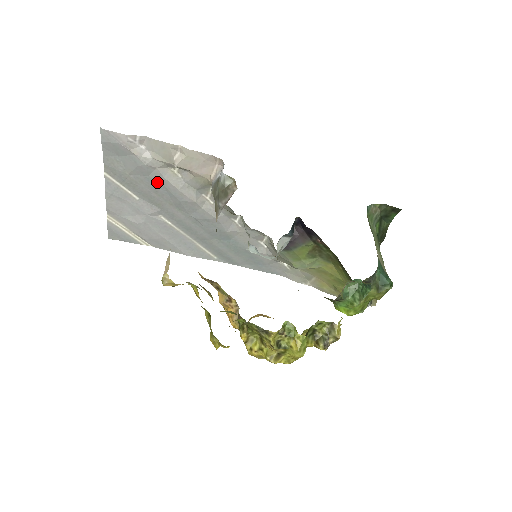
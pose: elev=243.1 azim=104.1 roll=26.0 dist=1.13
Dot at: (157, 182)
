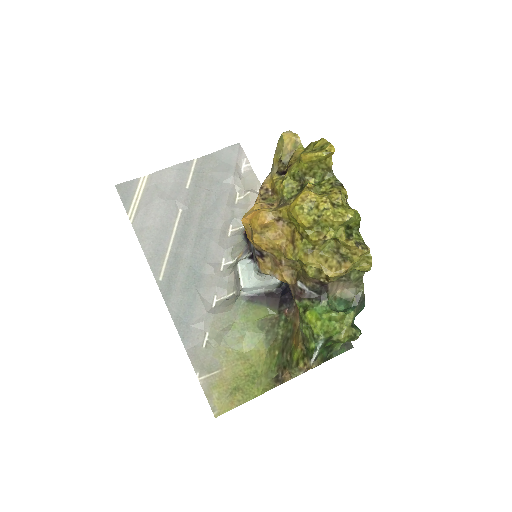
Dot at: (220, 190)
